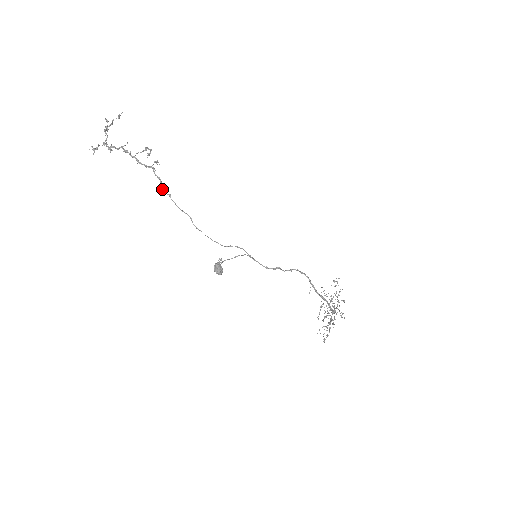
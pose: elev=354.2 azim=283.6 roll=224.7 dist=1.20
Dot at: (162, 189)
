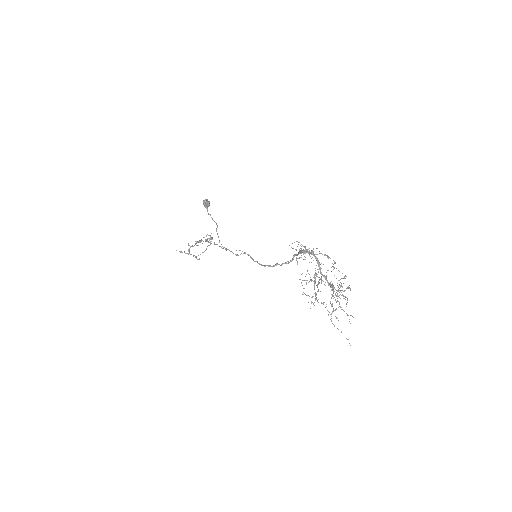
Dot at: (205, 240)
